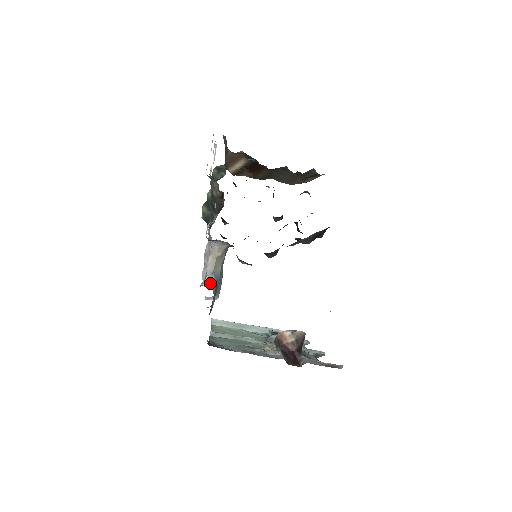
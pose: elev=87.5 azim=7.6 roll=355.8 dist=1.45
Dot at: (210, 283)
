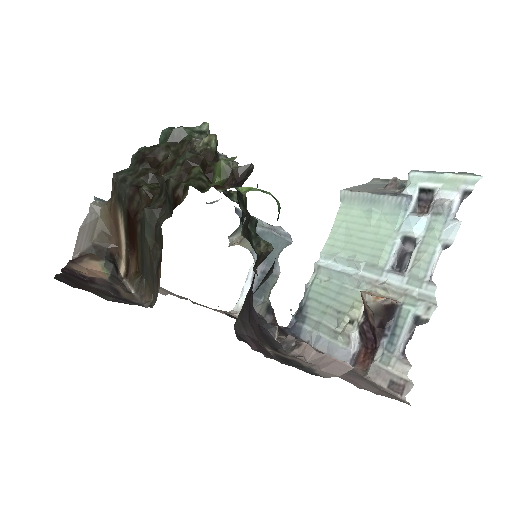
Dot at: occluded
